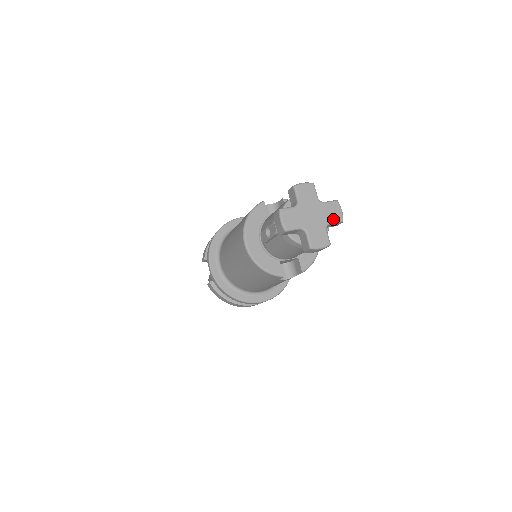
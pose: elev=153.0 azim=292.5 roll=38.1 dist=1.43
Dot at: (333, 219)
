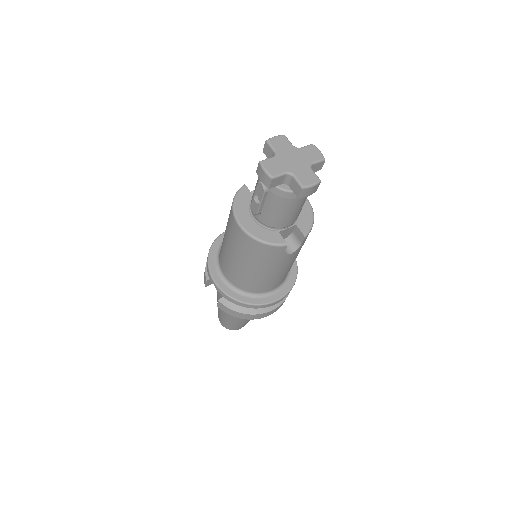
Dot at: (314, 159)
